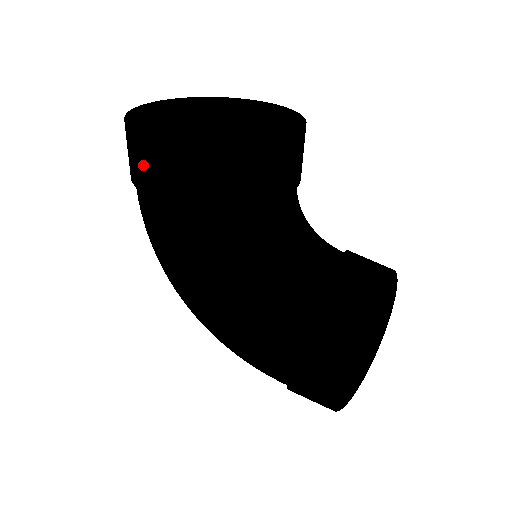
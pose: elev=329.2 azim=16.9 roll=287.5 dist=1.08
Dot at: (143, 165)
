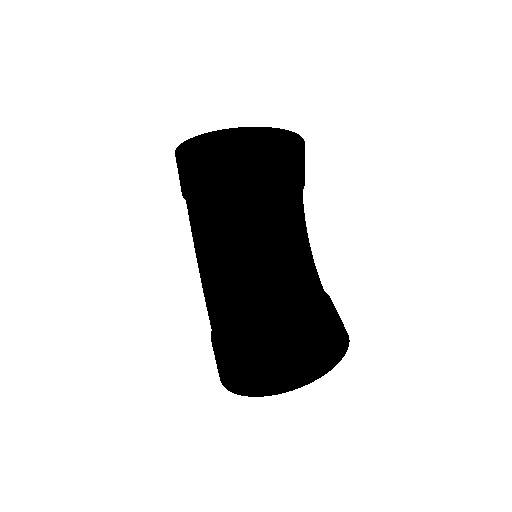
Dot at: occluded
